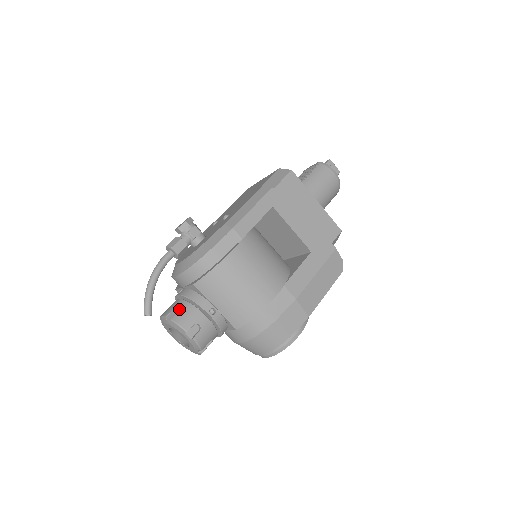
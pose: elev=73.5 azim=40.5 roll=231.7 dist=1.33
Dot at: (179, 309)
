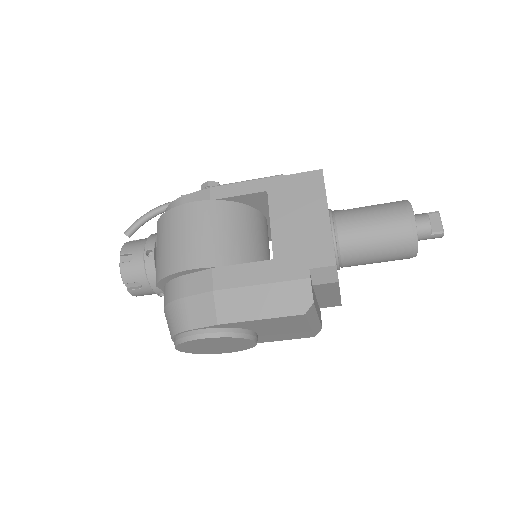
Dot at: (139, 239)
